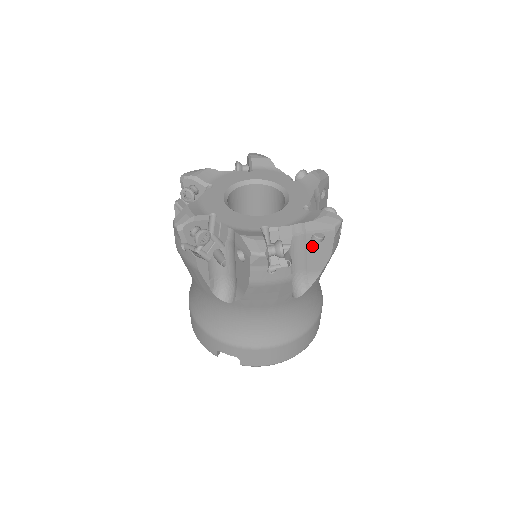
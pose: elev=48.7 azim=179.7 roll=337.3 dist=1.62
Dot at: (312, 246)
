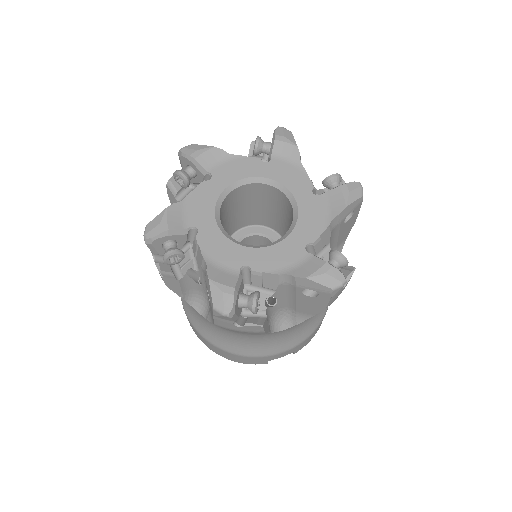
Dot at: (343, 226)
